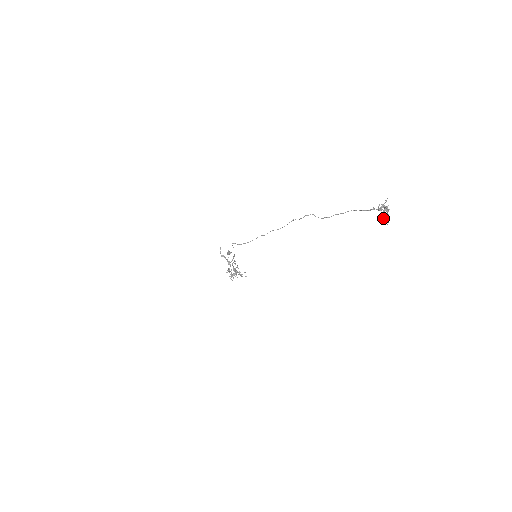
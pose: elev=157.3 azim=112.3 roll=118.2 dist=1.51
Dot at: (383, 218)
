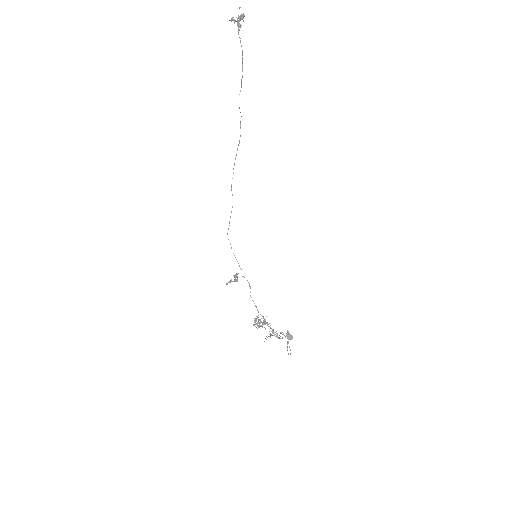
Dot at: (234, 20)
